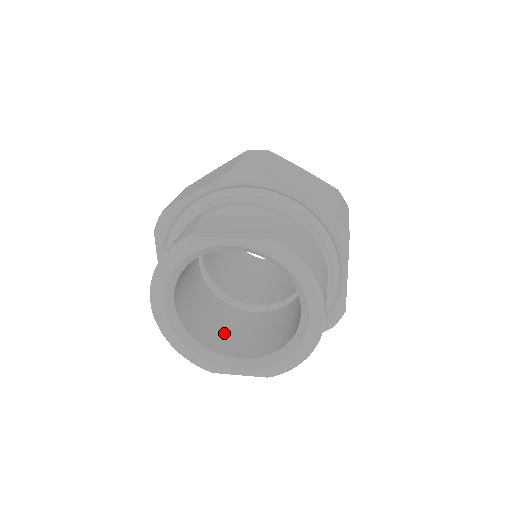
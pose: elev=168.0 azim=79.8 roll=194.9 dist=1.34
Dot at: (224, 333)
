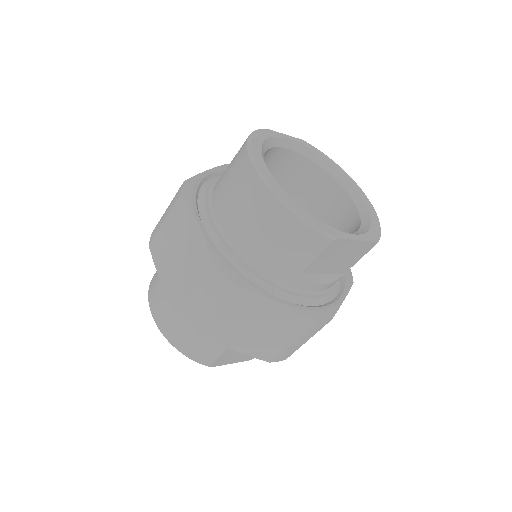
Dot at: occluded
